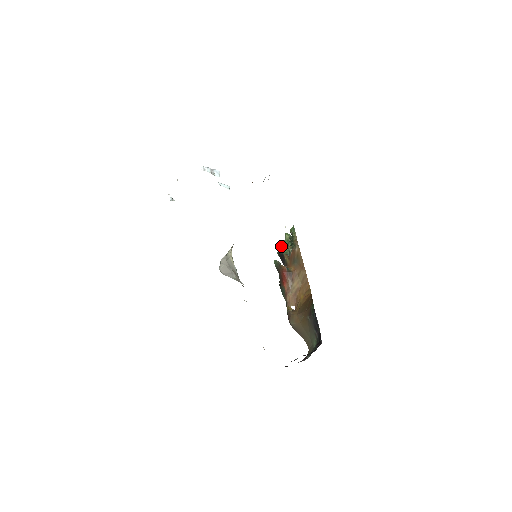
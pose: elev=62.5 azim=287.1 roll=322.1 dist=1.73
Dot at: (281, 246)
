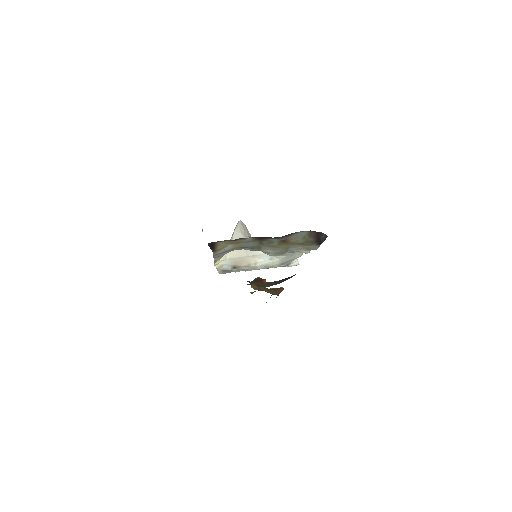
Dot at: occluded
